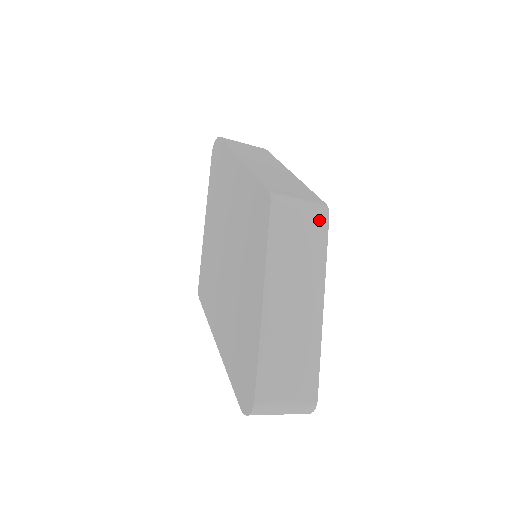
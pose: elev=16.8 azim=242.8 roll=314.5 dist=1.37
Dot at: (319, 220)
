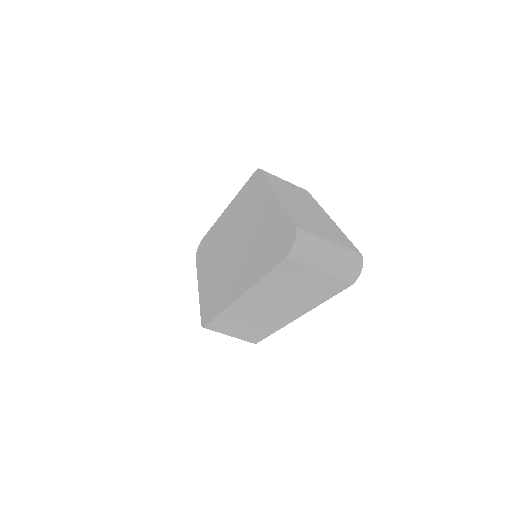
Dot at: (301, 189)
